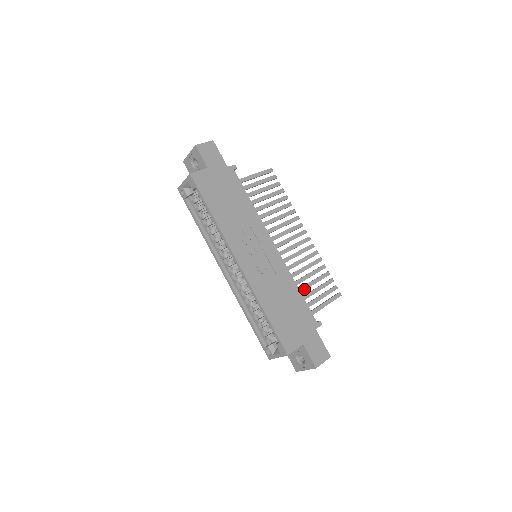
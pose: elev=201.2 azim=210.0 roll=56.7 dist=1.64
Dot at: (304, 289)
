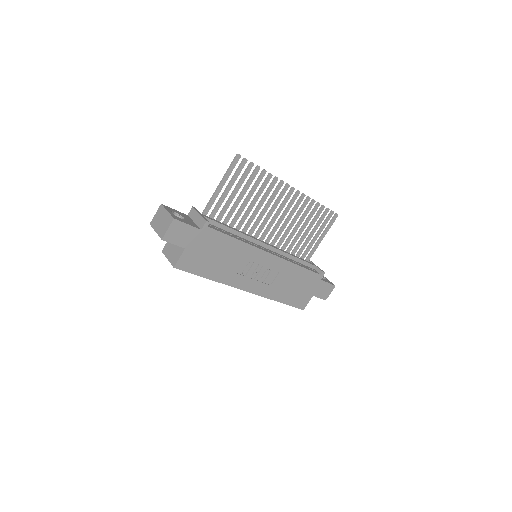
Dot at: occluded
